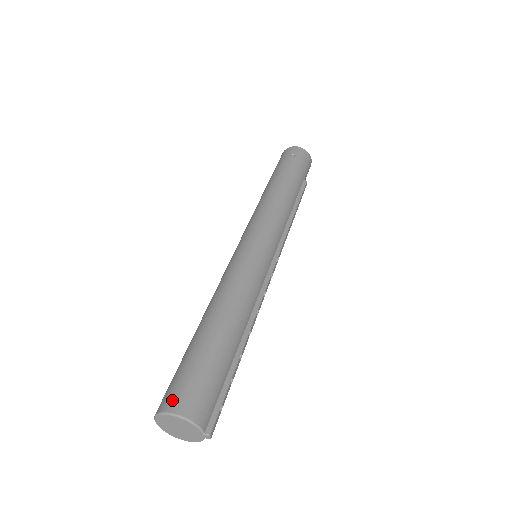
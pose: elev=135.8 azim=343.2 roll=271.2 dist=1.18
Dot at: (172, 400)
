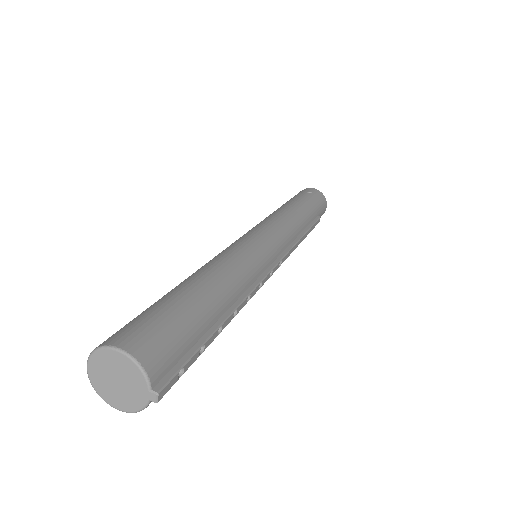
Dot at: (120, 335)
